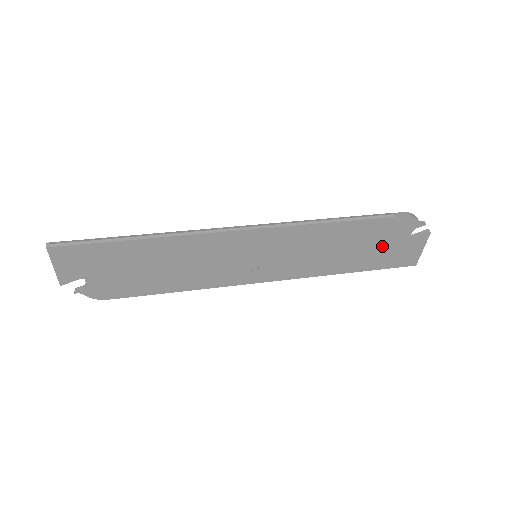
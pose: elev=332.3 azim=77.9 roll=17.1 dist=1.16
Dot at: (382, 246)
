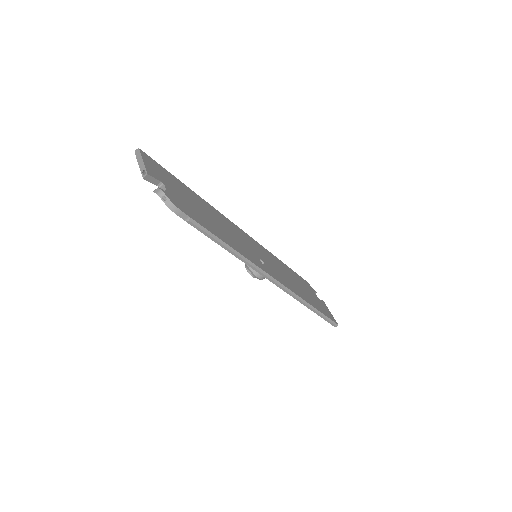
Dot at: (311, 295)
